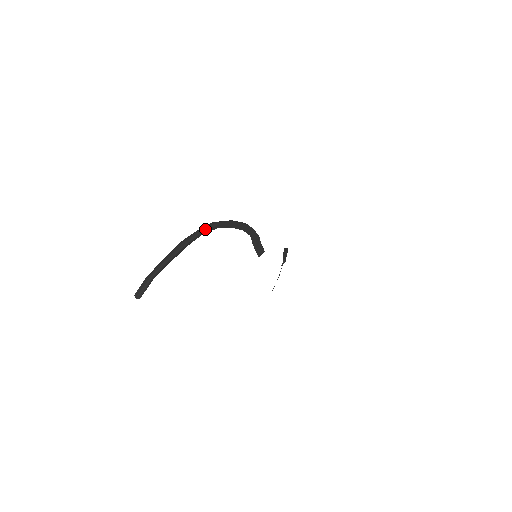
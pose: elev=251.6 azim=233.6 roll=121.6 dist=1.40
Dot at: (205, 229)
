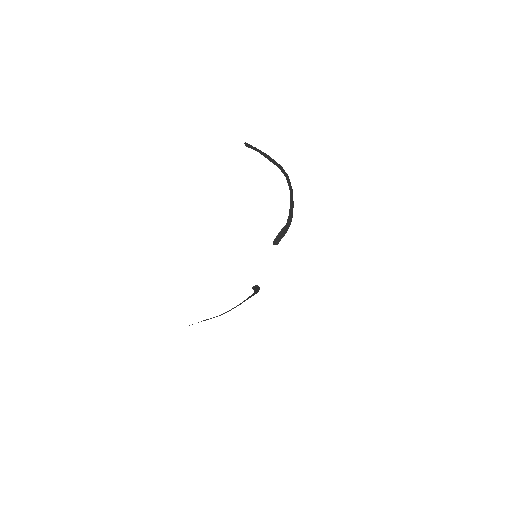
Dot at: (289, 179)
